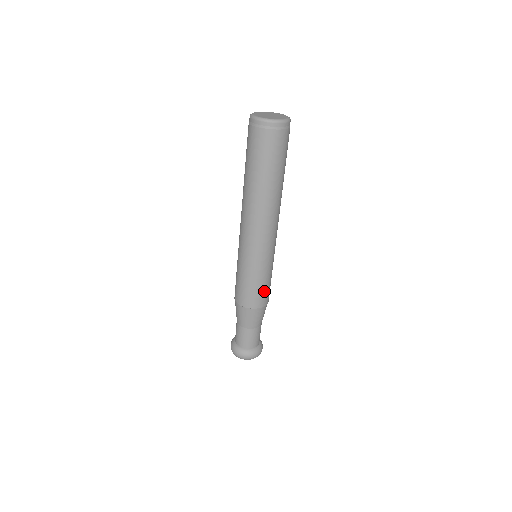
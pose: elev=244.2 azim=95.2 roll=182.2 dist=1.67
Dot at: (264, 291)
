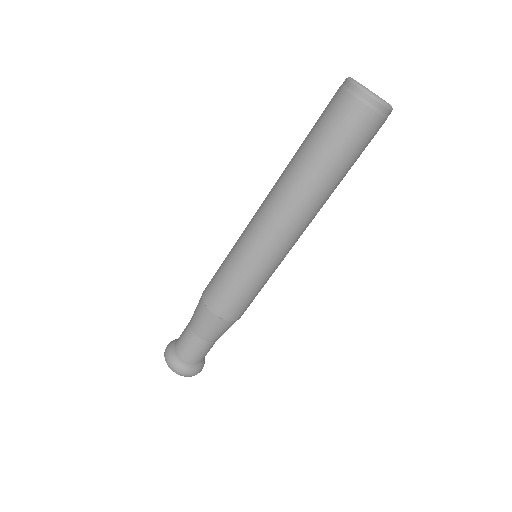
Dot at: (244, 303)
